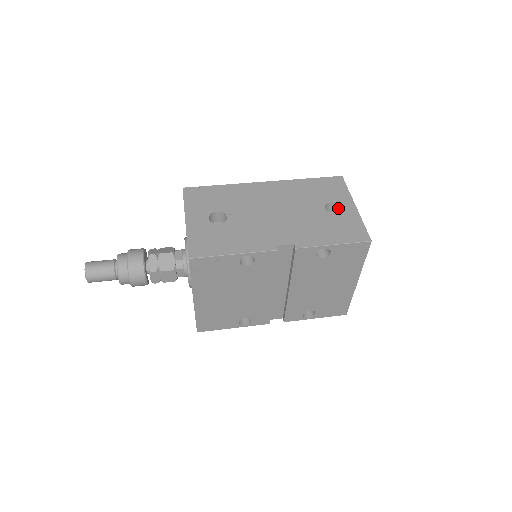
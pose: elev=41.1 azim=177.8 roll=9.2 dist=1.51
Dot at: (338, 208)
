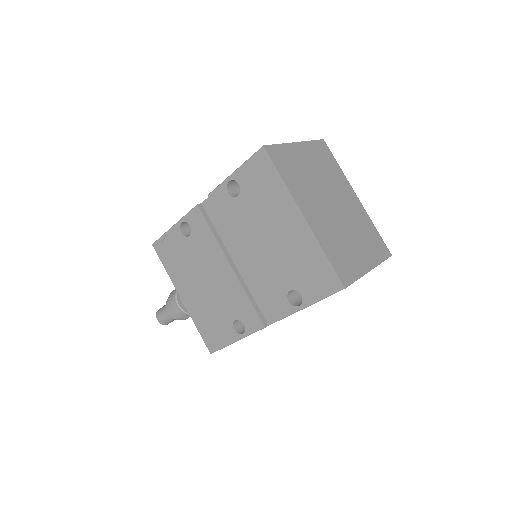
Dot at: occluded
